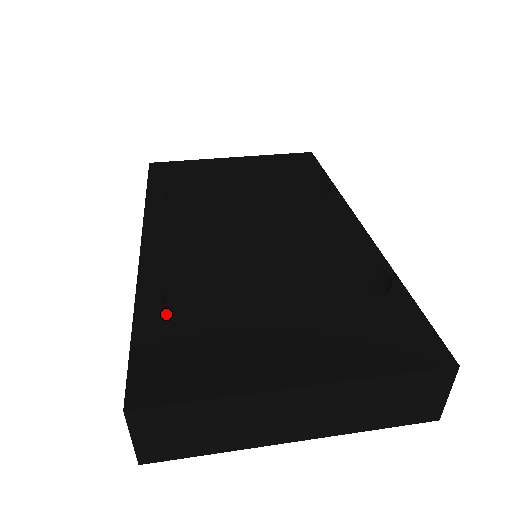
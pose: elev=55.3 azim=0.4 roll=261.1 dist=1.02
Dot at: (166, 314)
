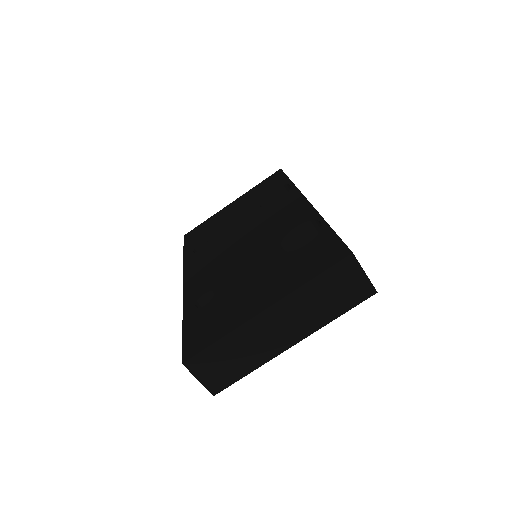
Dot at: (198, 312)
